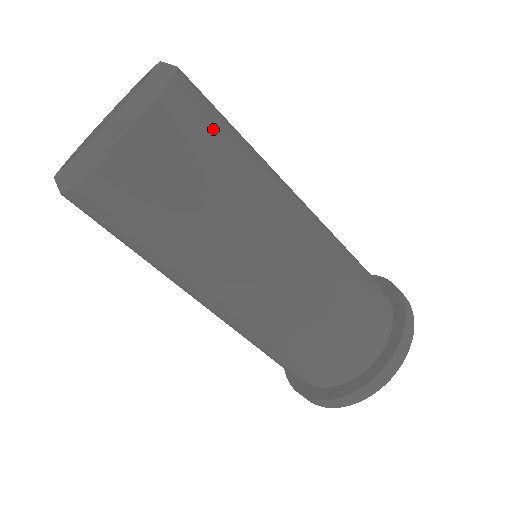
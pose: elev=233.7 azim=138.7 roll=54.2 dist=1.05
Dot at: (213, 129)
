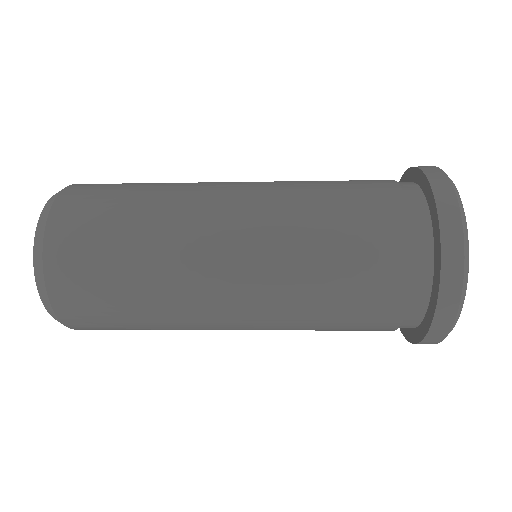
Dot at: (98, 270)
